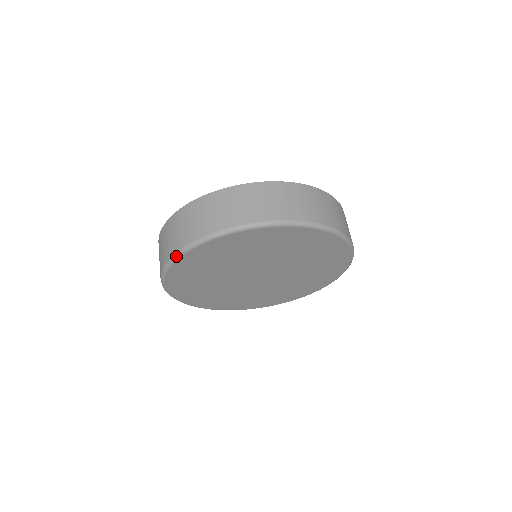
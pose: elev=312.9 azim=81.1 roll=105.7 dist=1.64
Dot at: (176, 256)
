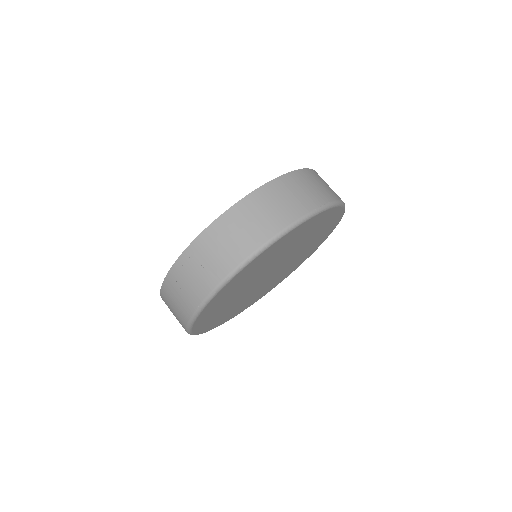
Dot at: (266, 246)
